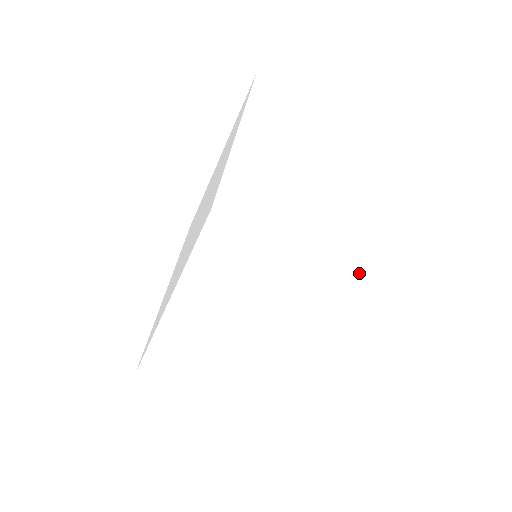
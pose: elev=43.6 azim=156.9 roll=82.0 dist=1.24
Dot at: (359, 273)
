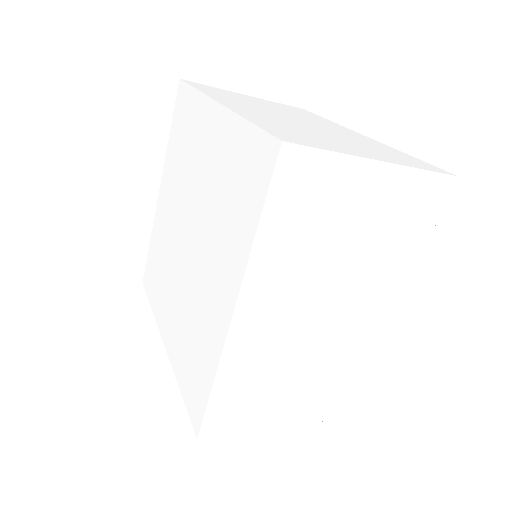
Dot at: (423, 172)
